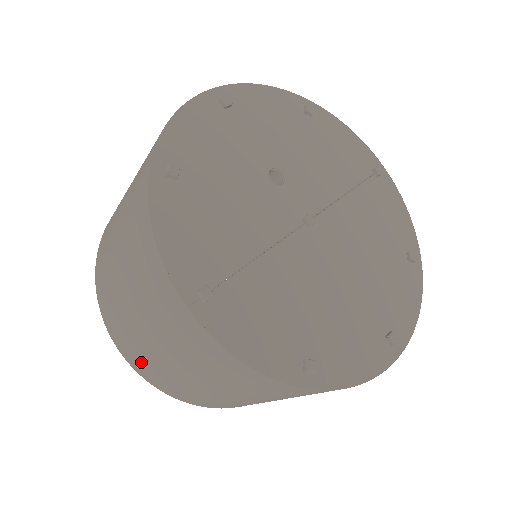
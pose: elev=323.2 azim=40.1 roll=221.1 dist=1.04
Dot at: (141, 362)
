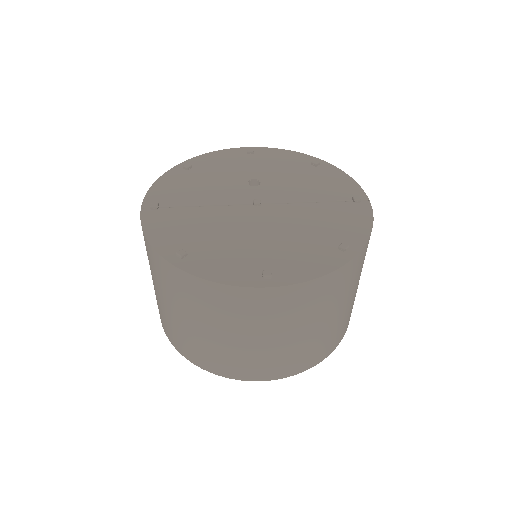
Dot at: occluded
